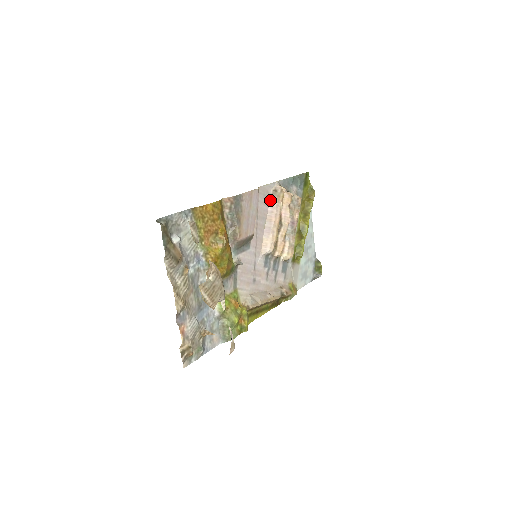
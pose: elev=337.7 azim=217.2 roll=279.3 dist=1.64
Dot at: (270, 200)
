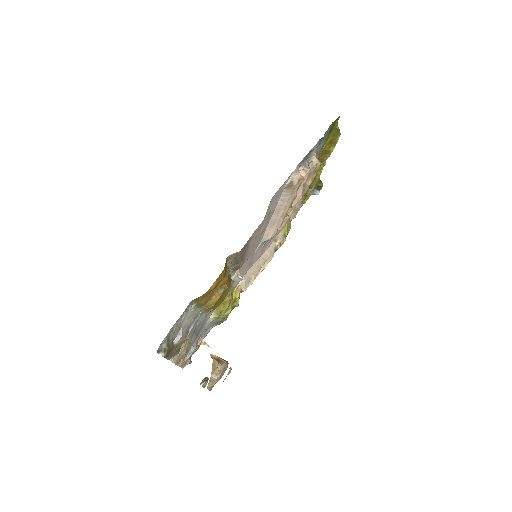
Dot at: (282, 194)
